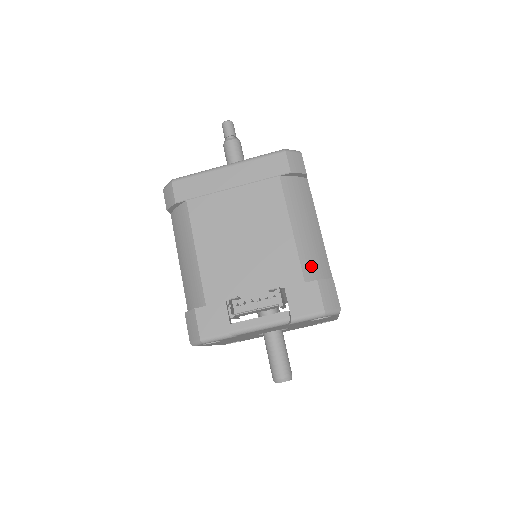
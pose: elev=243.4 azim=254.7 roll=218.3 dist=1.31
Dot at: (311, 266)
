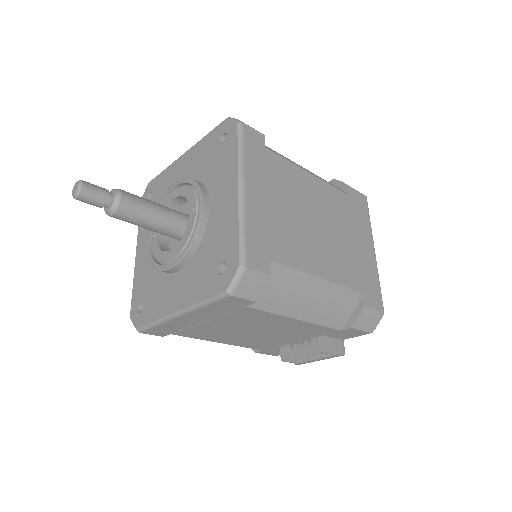
Dot at: (337, 318)
